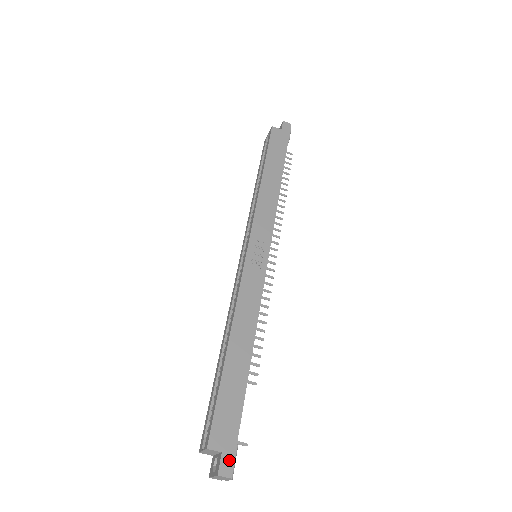
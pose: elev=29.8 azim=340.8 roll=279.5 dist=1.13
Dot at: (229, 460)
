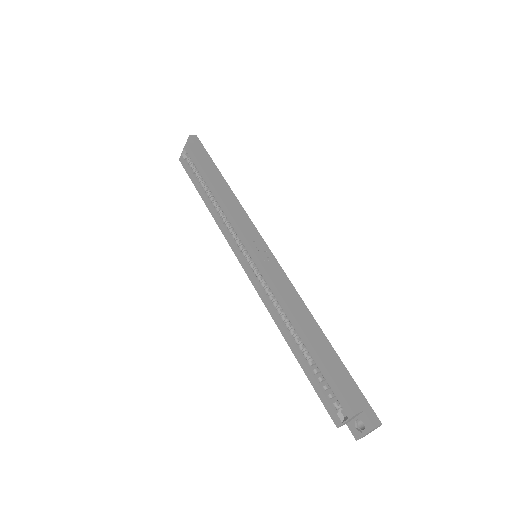
Dot at: (371, 413)
